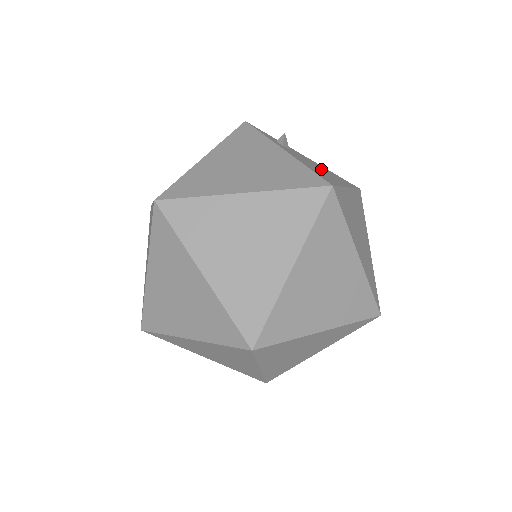
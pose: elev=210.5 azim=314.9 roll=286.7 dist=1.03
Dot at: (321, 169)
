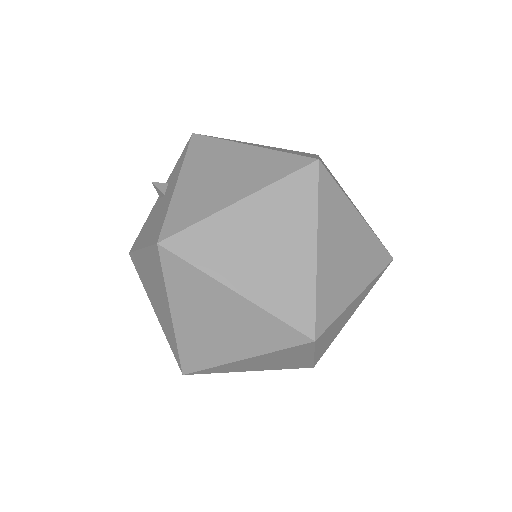
Dot at: occluded
